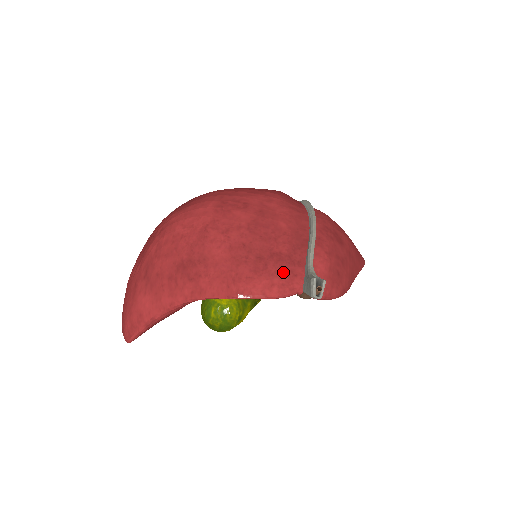
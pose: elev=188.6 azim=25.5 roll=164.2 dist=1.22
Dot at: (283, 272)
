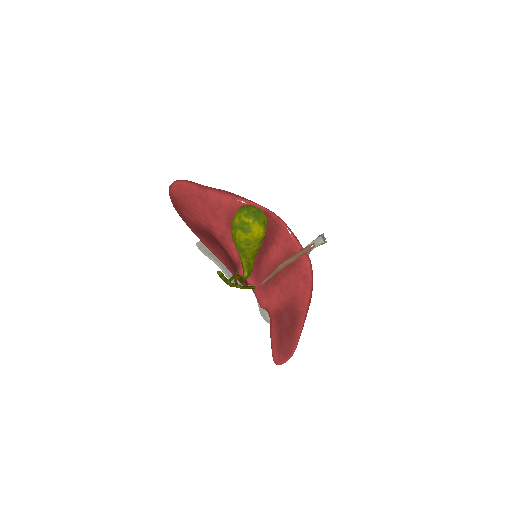
Dot at: occluded
